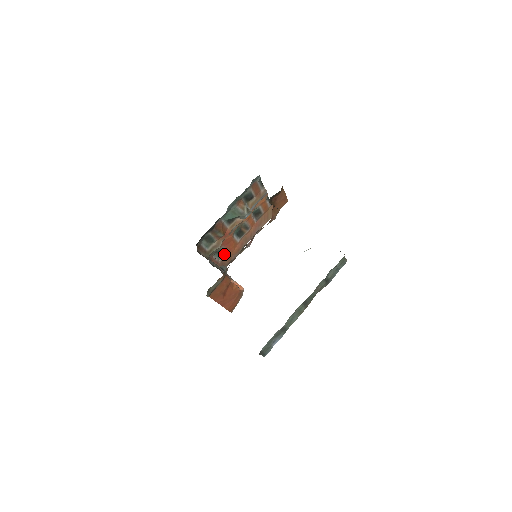
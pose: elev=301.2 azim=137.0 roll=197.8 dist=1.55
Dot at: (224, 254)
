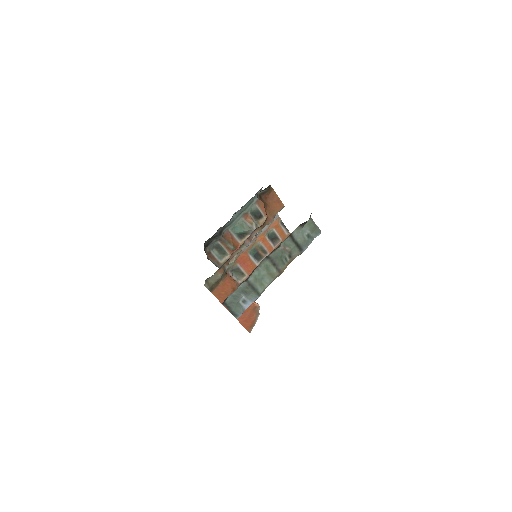
Dot at: (243, 275)
